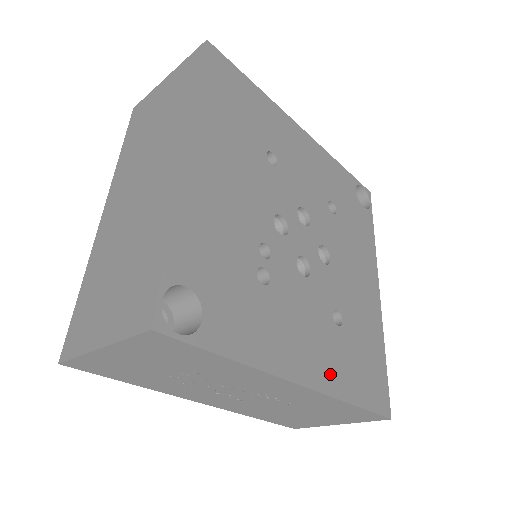
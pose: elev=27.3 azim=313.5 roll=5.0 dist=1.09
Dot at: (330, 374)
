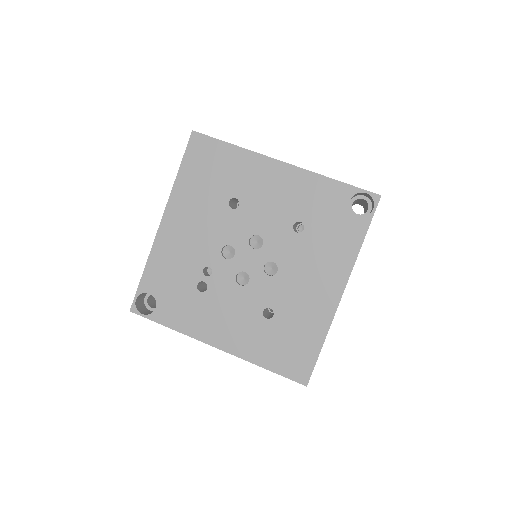
Dot at: (245, 346)
